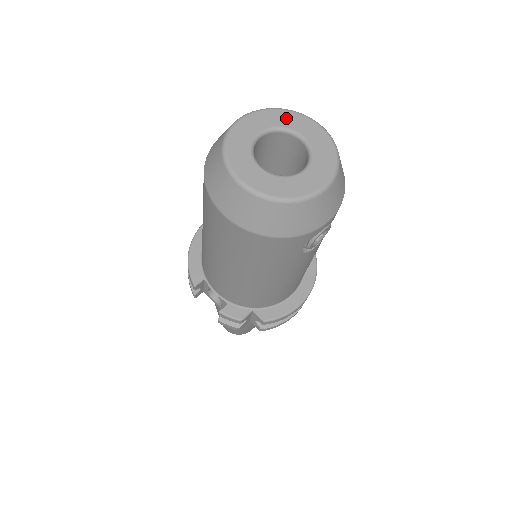
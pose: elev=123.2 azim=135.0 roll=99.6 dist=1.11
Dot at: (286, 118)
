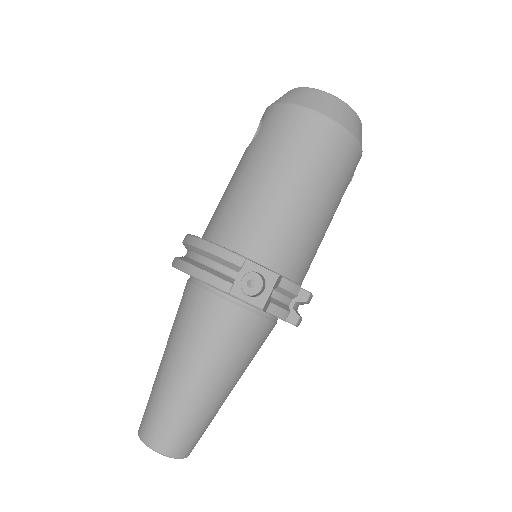
Dot at: occluded
